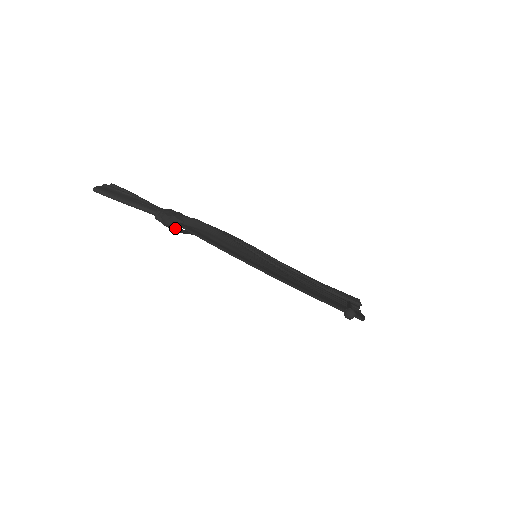
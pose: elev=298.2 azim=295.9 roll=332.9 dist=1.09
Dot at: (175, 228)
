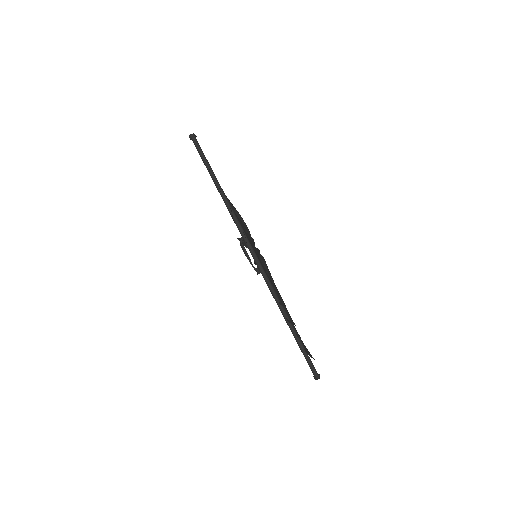
Dot at: (241, 242)
